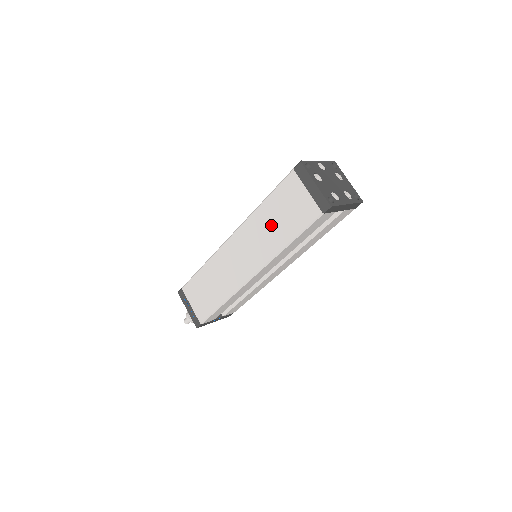
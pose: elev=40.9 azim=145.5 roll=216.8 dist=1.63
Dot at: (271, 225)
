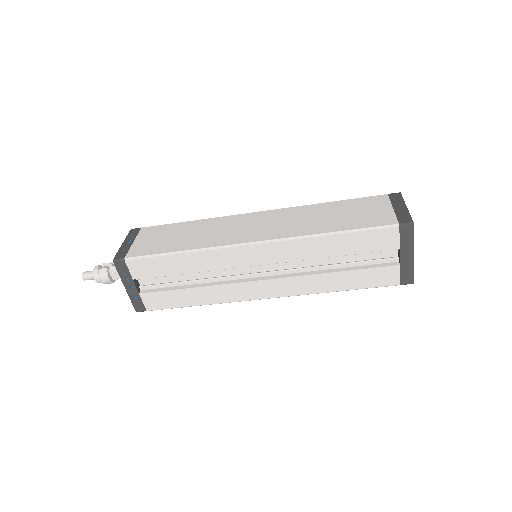
Dot at: (324, 216)
